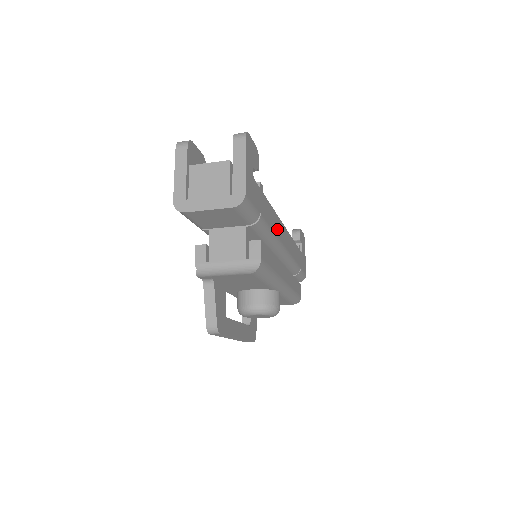
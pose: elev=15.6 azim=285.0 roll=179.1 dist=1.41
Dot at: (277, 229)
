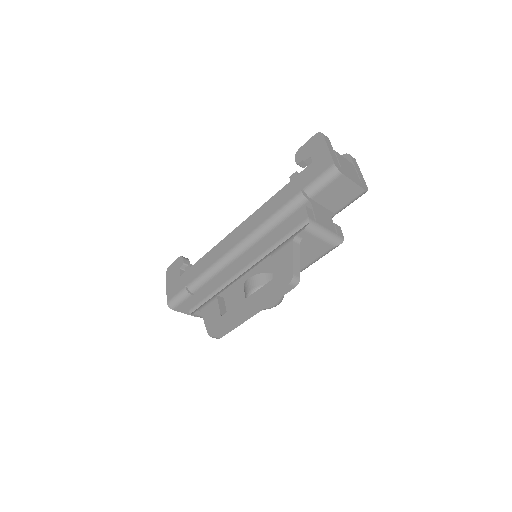
Dot at: occluded
